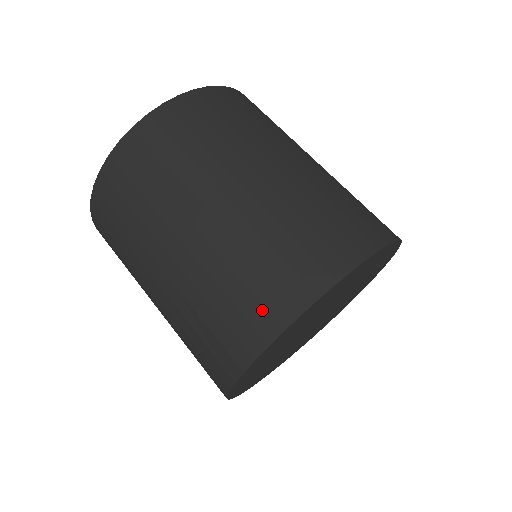
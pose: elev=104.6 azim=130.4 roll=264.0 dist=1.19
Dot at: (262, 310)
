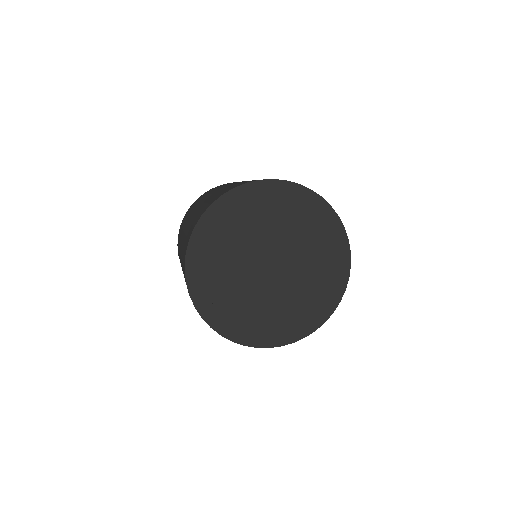
Dot at: occluded
